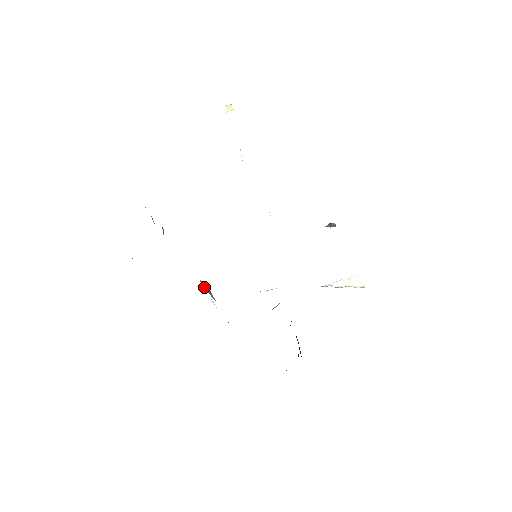
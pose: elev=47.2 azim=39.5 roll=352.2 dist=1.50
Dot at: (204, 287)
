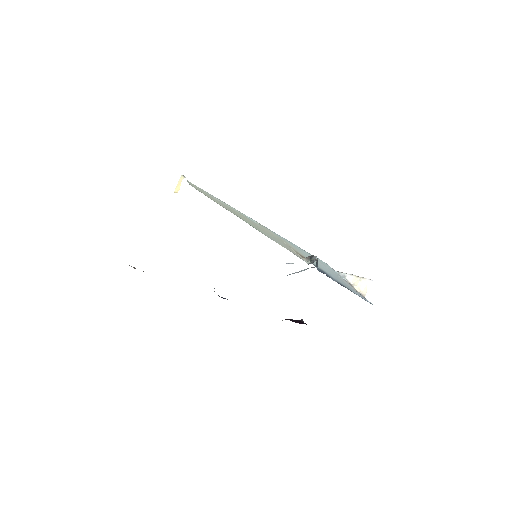
Dot at: occluded
